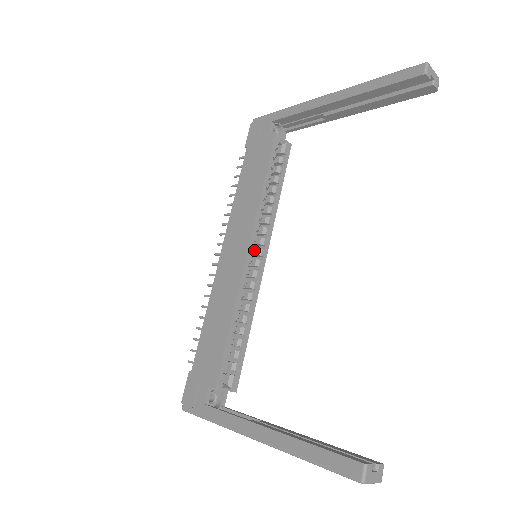
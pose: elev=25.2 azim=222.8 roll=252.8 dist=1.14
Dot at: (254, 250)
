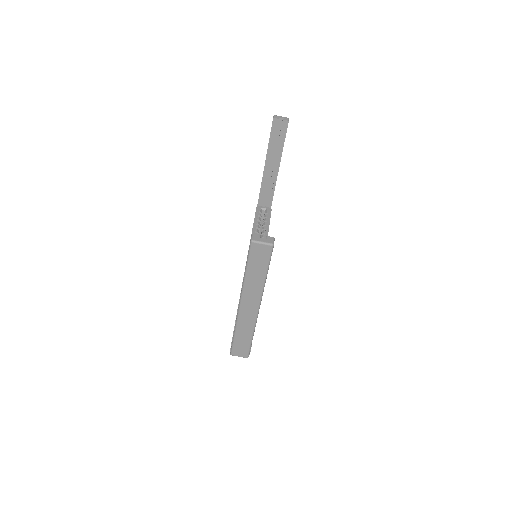
Dot at: occluded
